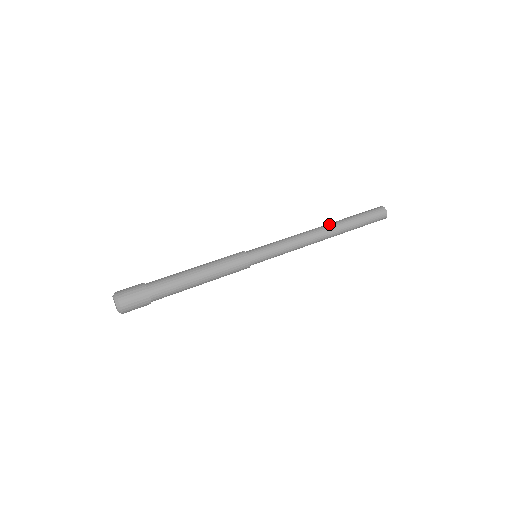
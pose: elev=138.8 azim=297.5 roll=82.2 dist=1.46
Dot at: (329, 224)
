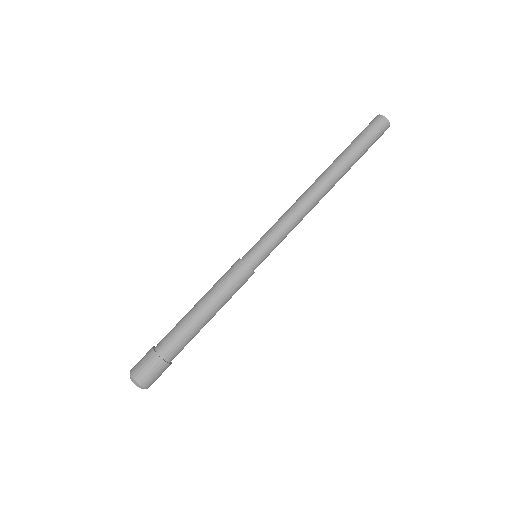
Dot at: (322, 174)
